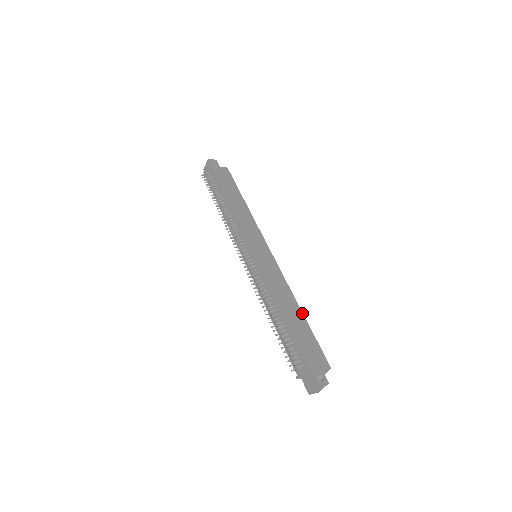
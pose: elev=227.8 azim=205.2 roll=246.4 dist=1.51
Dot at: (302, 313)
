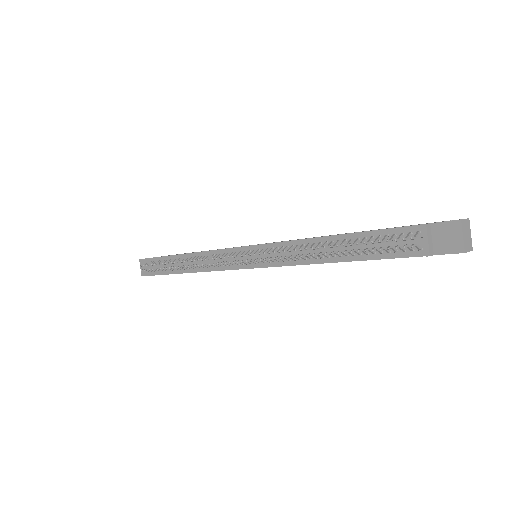
Dot at: occluded
